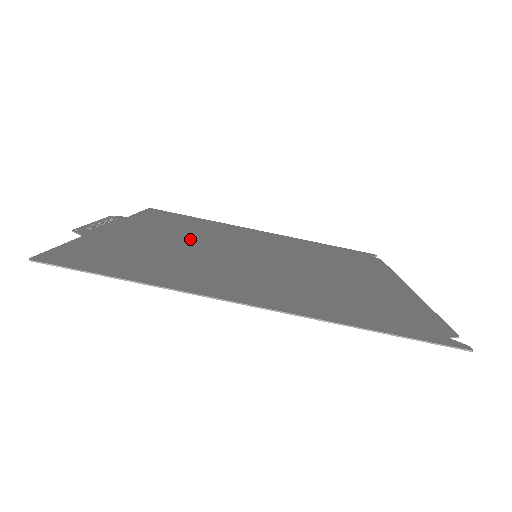
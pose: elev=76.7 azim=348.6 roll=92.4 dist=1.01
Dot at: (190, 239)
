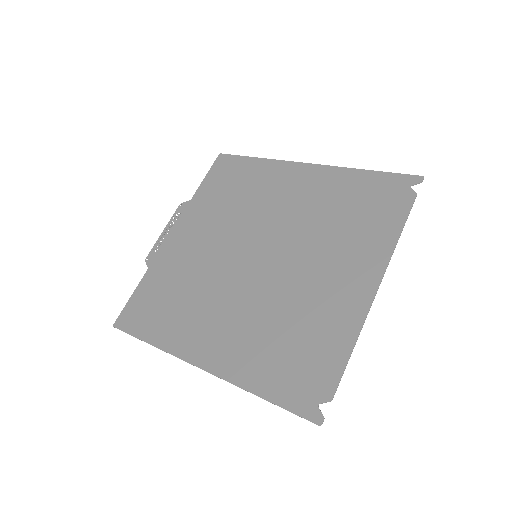
Dot at: (217, 237)
